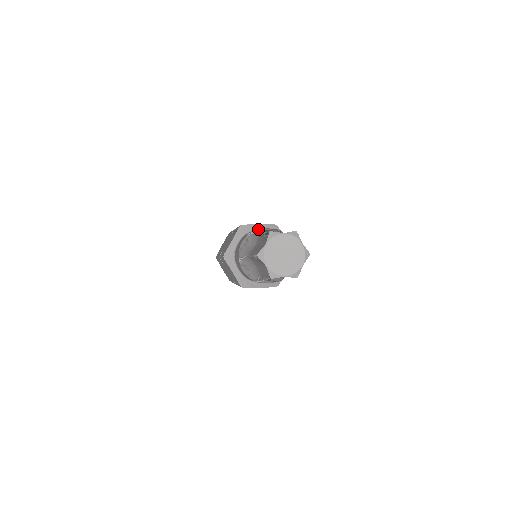
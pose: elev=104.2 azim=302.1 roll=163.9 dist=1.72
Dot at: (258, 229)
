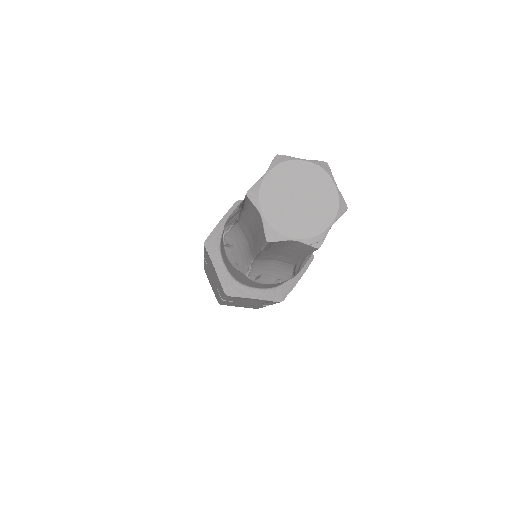
Dot at: occluded
